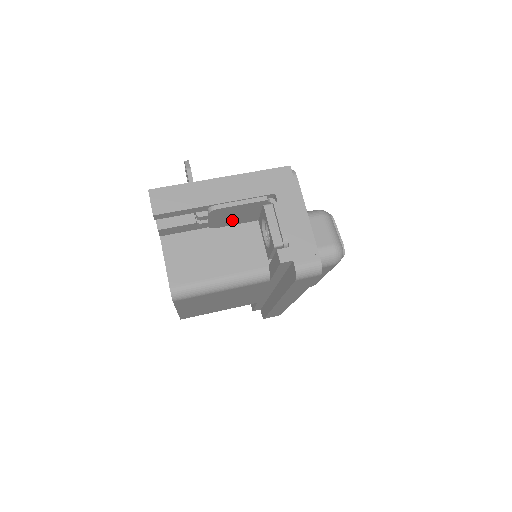
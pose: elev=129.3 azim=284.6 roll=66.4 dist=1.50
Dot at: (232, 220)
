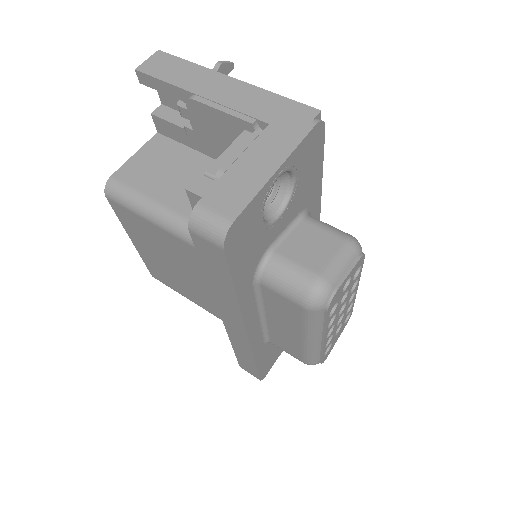
Dot at: (221, 149)
